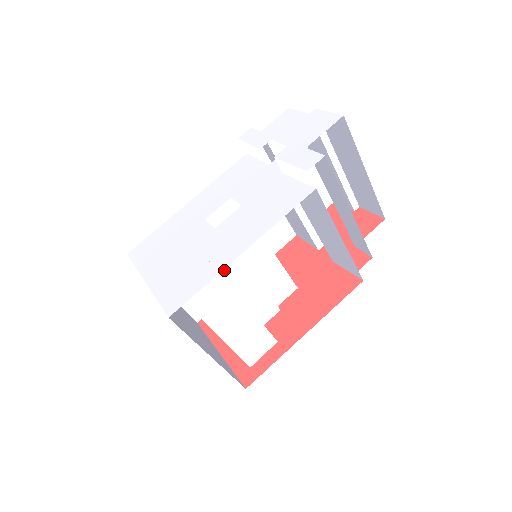
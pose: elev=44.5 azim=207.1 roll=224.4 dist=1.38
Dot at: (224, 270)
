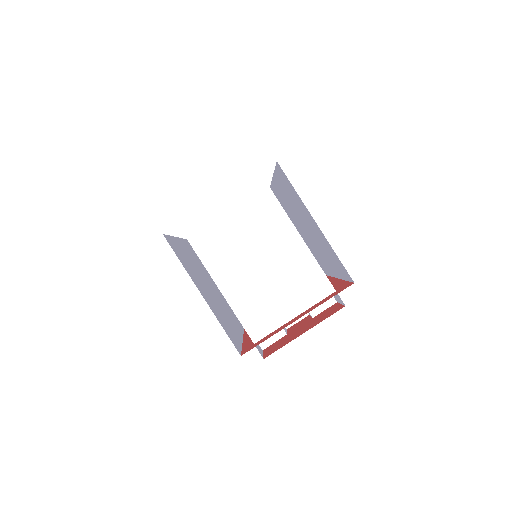
Dot at: occluded
